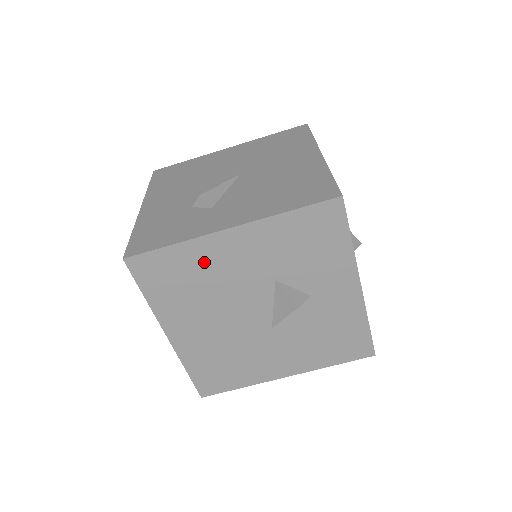
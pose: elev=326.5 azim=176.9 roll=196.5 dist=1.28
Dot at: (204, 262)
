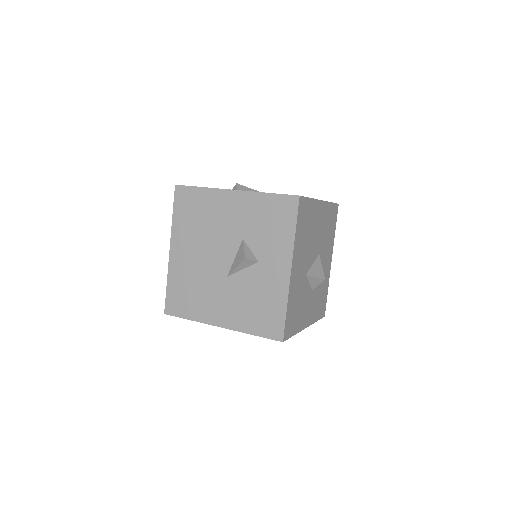
Dot at: (212, 206)
